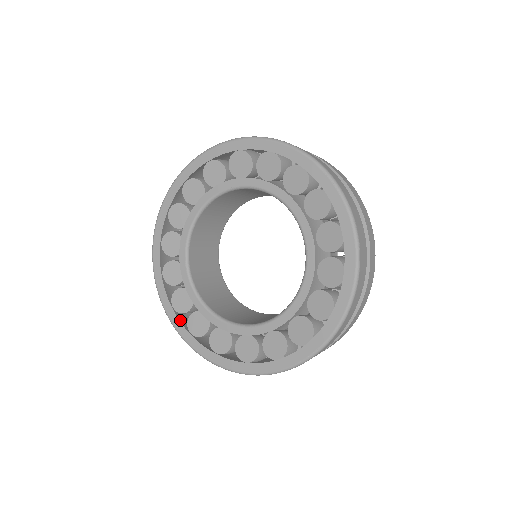
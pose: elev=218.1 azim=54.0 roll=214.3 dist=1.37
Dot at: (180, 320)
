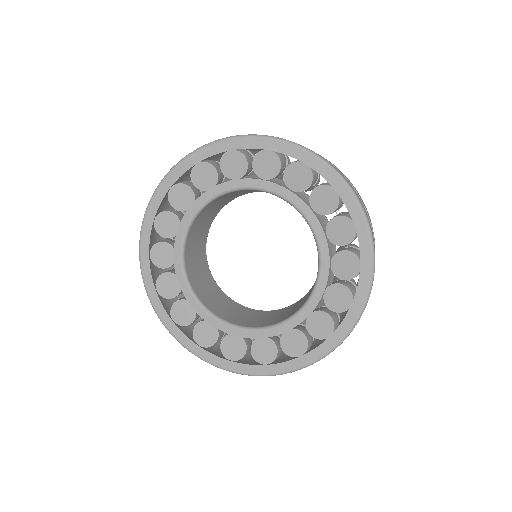
Dot at: (213, 354)
